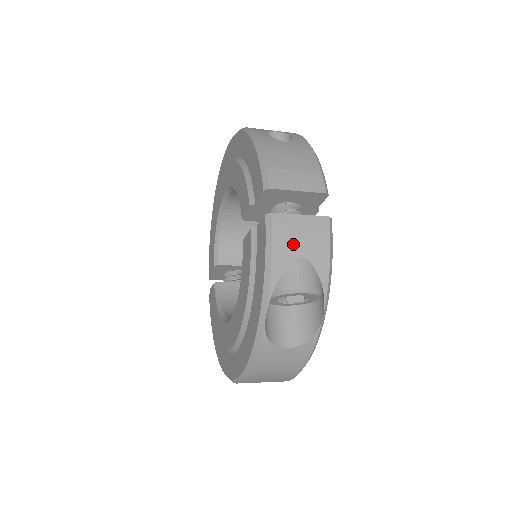
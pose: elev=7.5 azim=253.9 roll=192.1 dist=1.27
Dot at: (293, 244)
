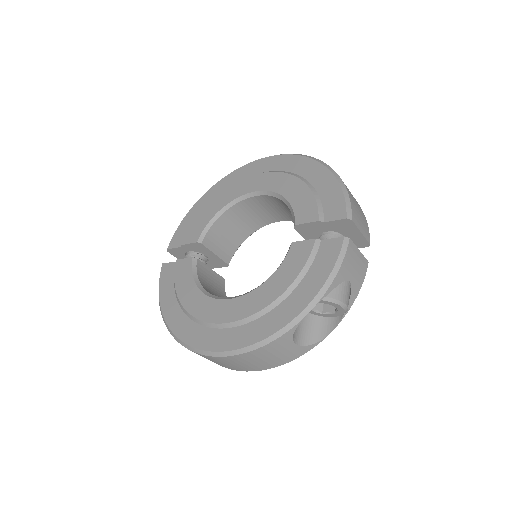
Dot at: (350, 269)
